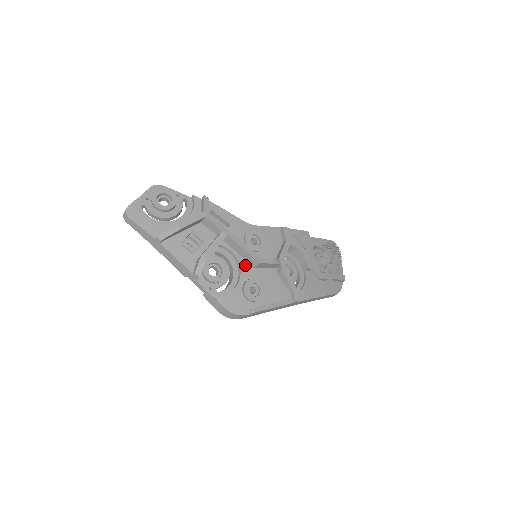
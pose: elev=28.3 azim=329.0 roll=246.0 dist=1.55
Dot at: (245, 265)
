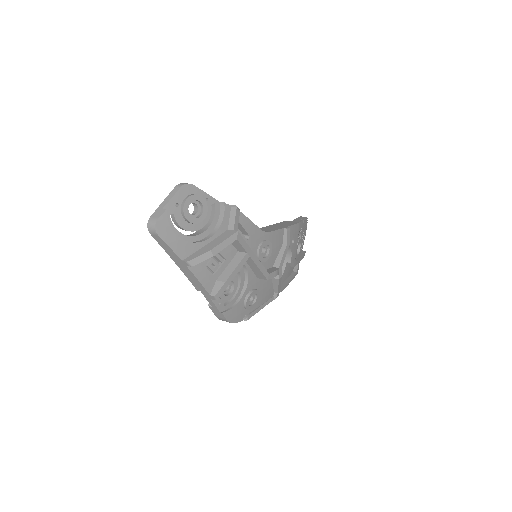
Dot at: (252, 277)
